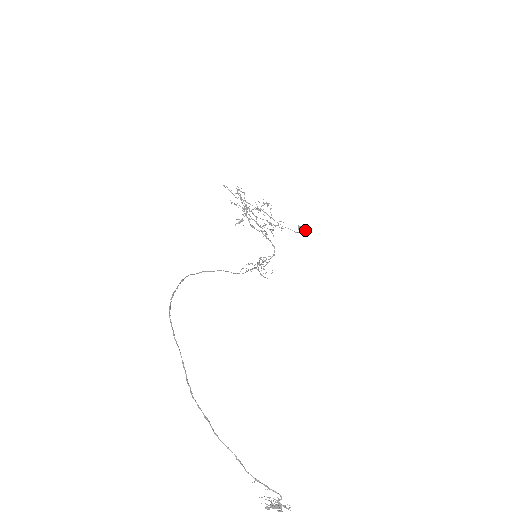
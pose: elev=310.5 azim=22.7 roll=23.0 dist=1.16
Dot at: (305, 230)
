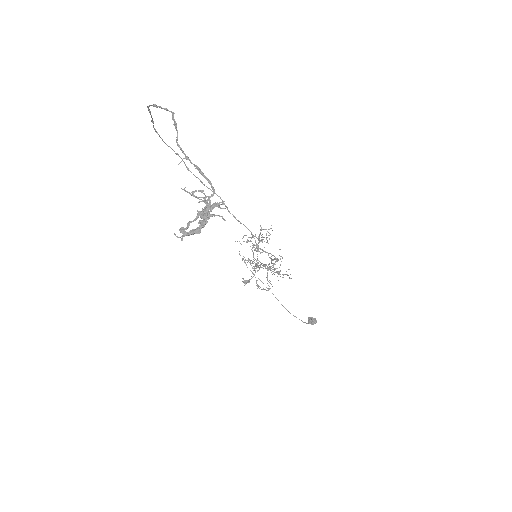
Dot at: (316, 320)
